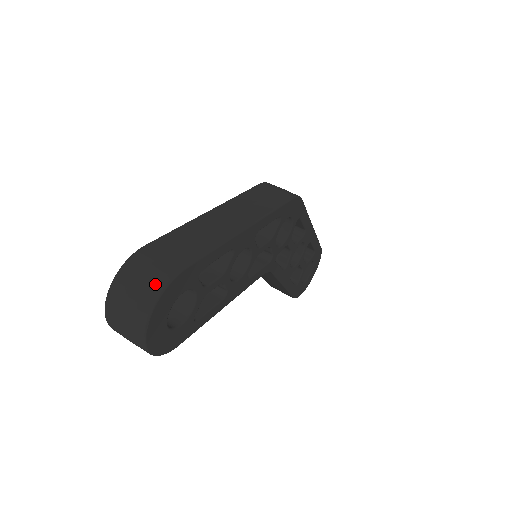
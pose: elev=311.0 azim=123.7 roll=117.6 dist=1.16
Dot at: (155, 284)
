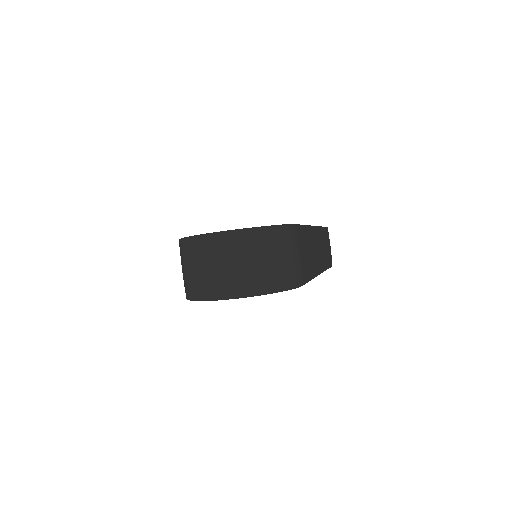
Dot at: (286, 277)
